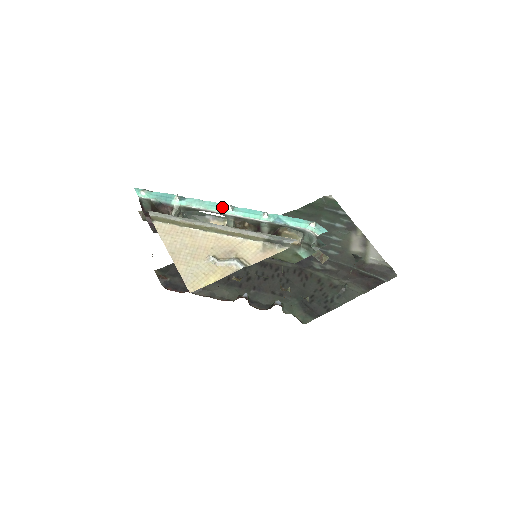
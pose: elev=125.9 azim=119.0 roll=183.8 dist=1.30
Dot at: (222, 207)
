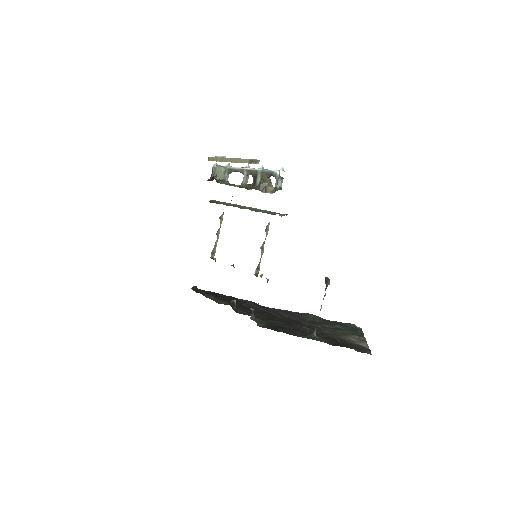
Dot at: occluded
